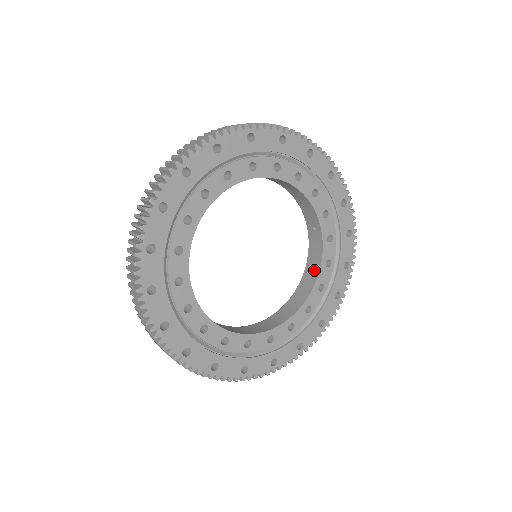
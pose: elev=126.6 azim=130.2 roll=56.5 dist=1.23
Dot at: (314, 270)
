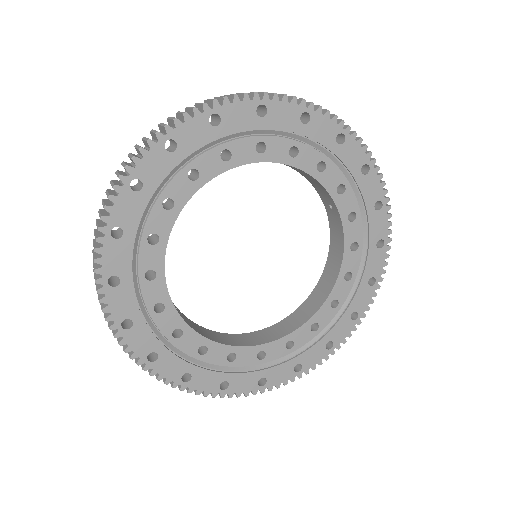
Dot at: (337, 256)
